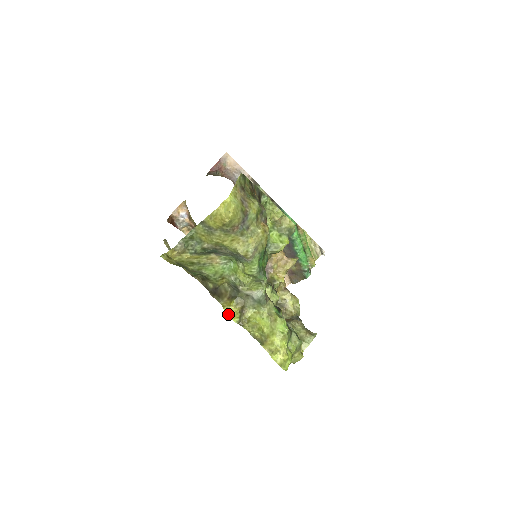
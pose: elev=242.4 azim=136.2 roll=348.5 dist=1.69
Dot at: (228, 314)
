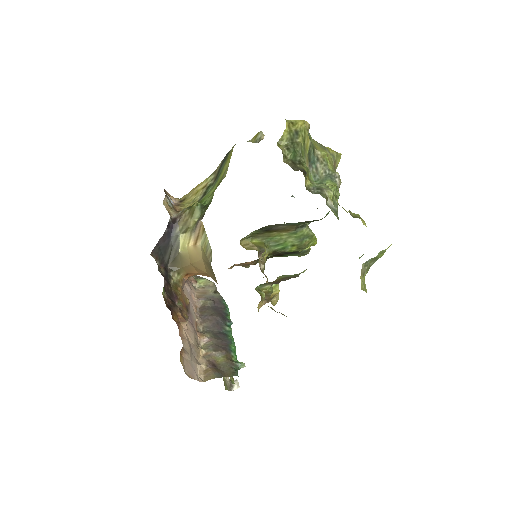
Dot at: occluded
